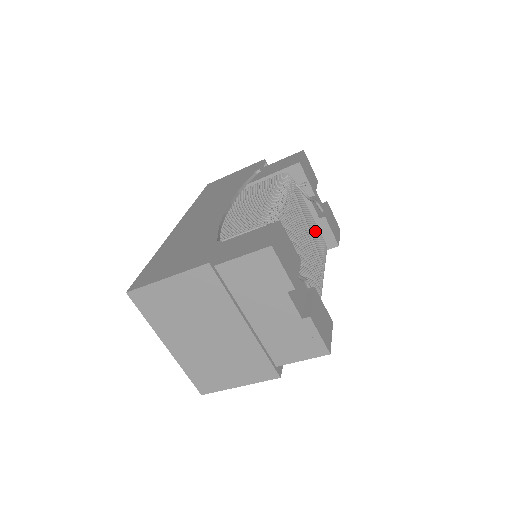
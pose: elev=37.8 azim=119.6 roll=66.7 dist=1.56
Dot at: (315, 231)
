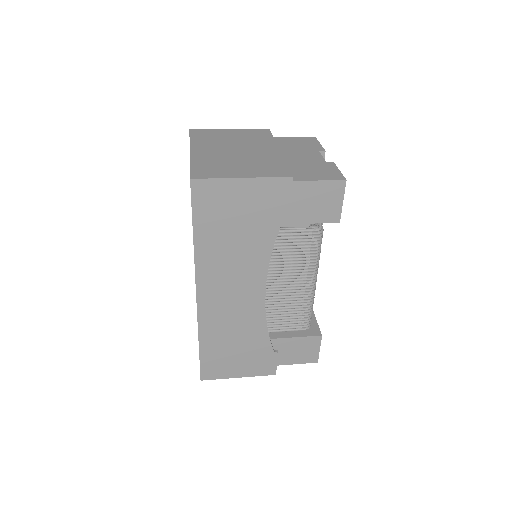
Dot at: occluded
